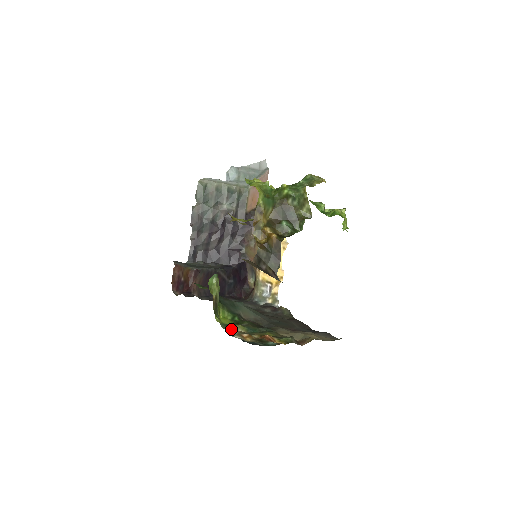
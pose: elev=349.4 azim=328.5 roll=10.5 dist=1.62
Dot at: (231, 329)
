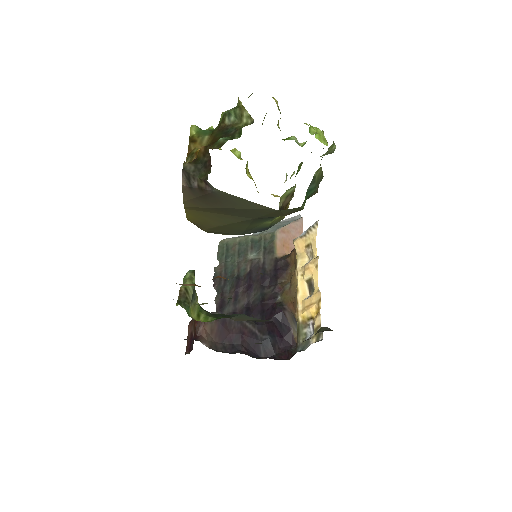
Dot at: (188, 304)
